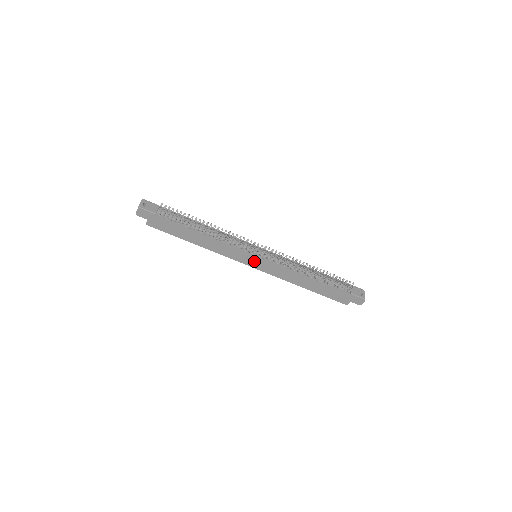
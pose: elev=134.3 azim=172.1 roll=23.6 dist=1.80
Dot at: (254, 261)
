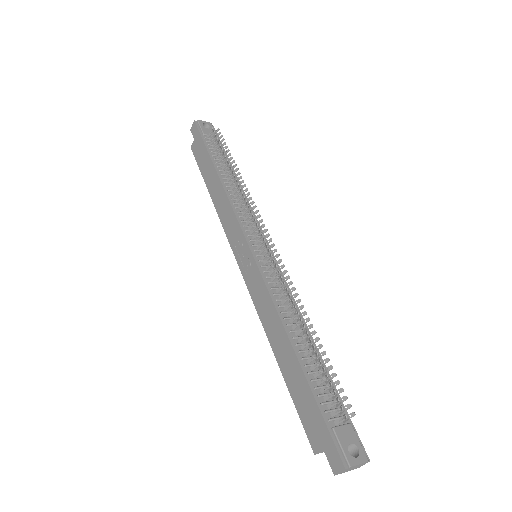
Dot at: (245, 255)
